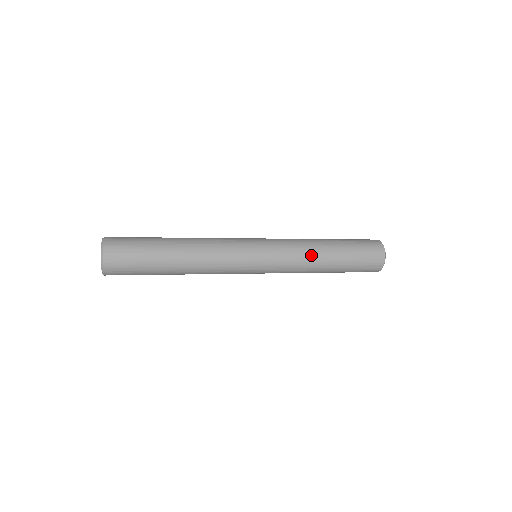
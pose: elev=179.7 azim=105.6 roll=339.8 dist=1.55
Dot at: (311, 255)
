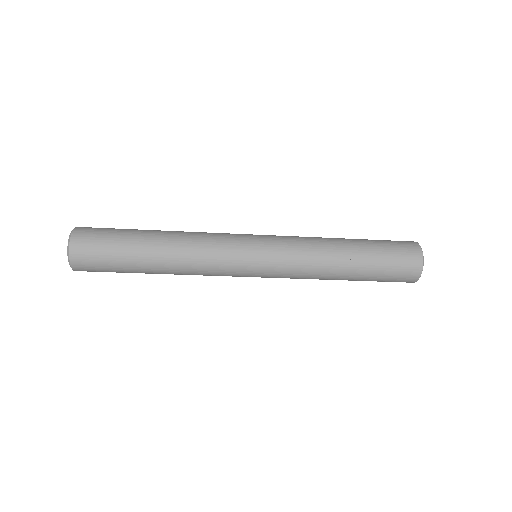
Dot at: (319, 238)
